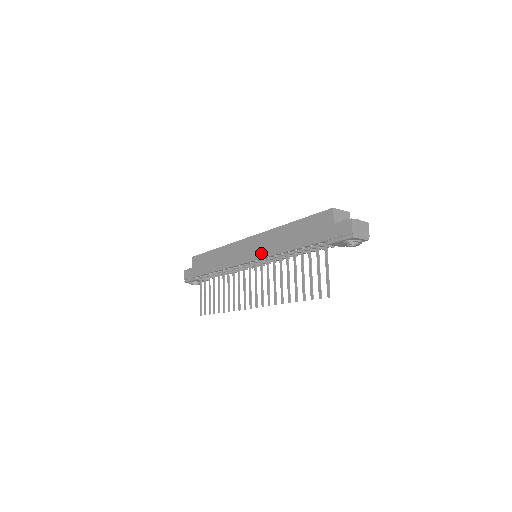
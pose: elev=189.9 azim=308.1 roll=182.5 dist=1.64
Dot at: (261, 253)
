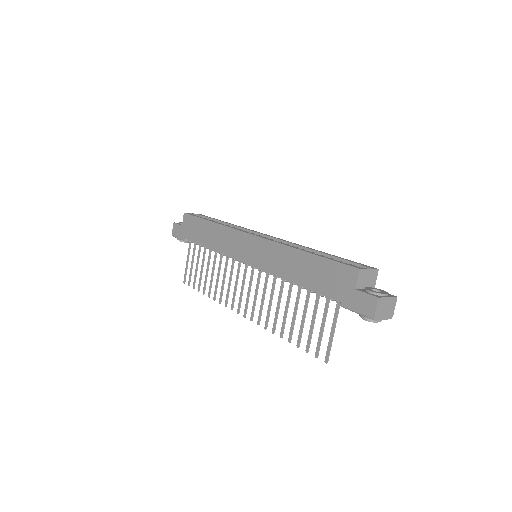
Dot at: (262, 263)
